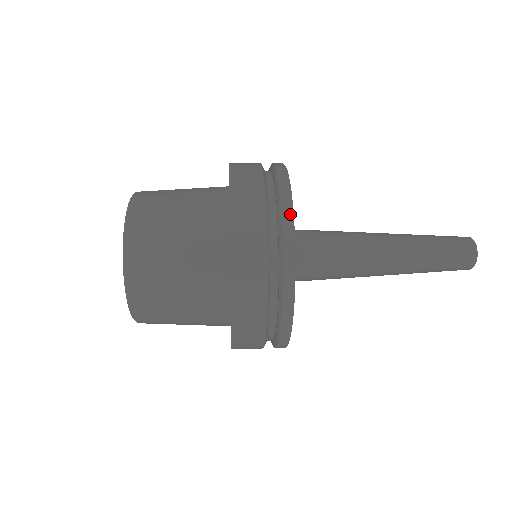
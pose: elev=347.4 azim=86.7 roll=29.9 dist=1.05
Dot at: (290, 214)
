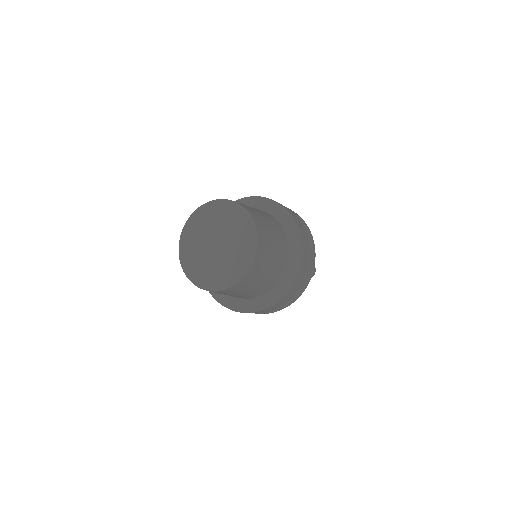
Dot at: (301, 218)
